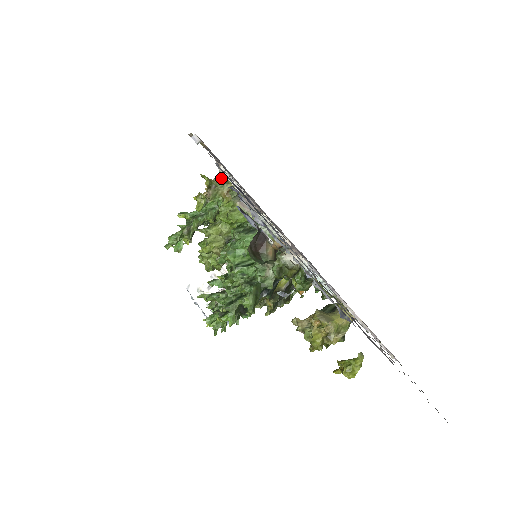
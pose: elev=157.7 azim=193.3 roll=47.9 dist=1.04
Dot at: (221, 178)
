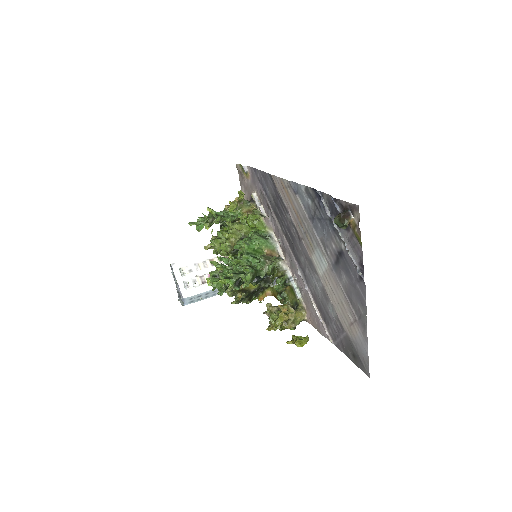
Dot at: (247, 201)
